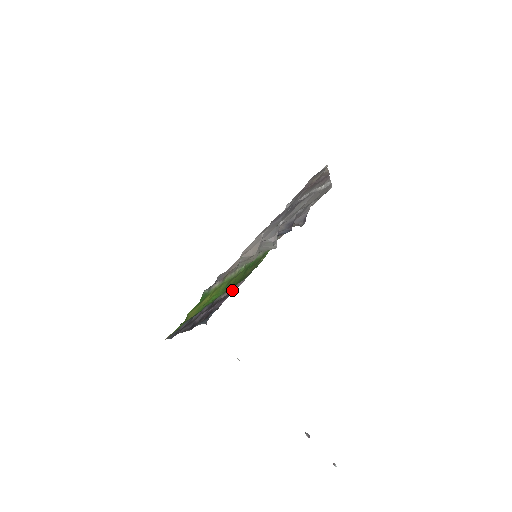
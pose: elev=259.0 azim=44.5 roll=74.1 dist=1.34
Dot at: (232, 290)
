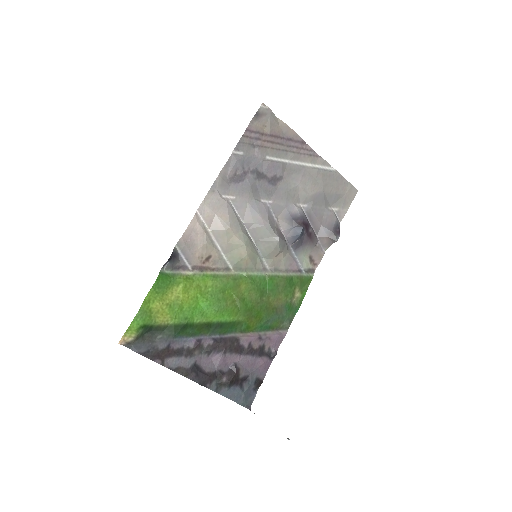
Dot at: (269, 343)
